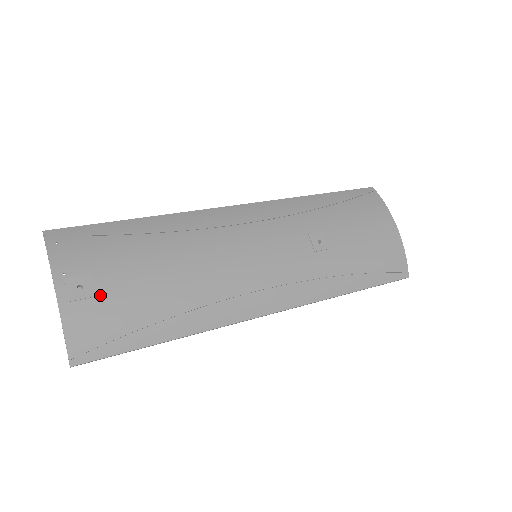
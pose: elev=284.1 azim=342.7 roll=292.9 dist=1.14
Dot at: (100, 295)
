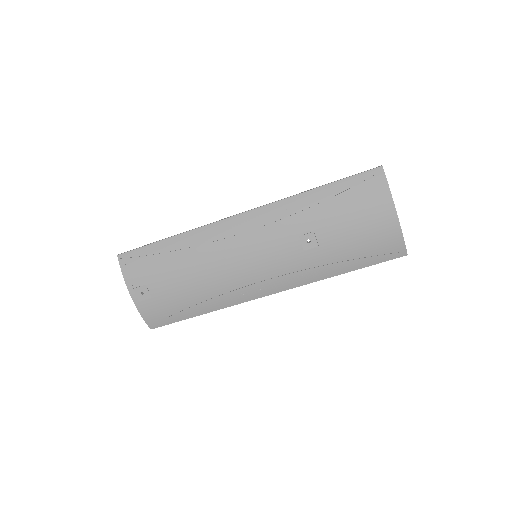
Dot at: (154, 296)
